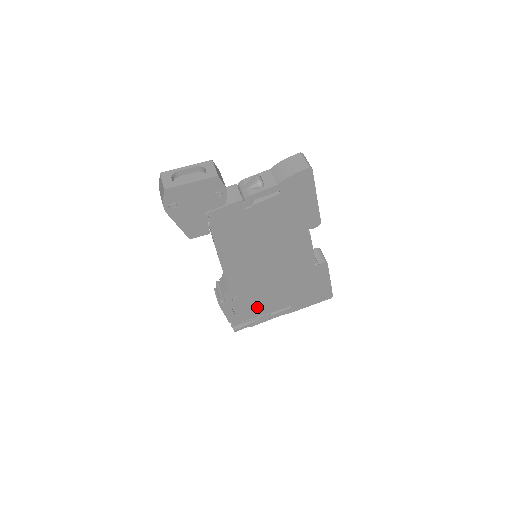
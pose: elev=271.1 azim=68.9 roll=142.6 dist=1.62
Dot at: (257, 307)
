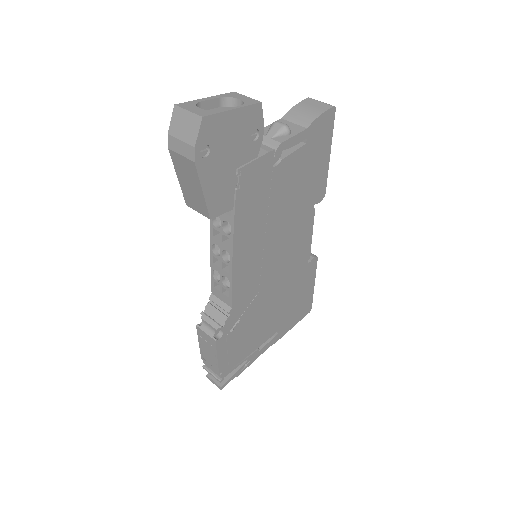
Dot at: (250, 339)
